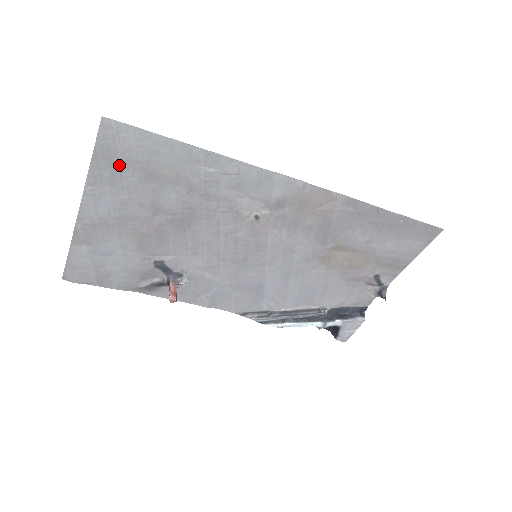
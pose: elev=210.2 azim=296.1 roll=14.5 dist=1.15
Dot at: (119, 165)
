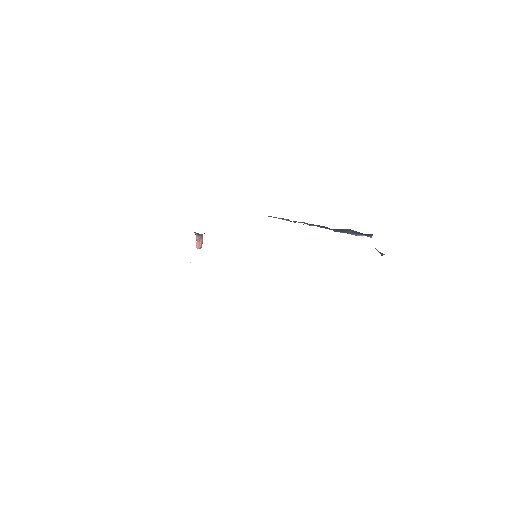
Dot at: occluded
